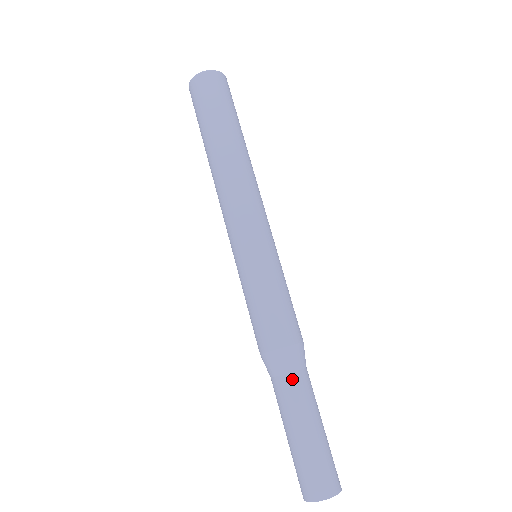
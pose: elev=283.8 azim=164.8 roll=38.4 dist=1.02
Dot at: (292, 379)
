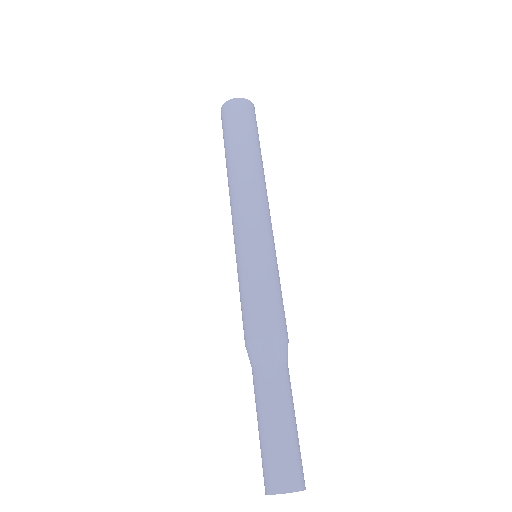
Dot at: (255, 372)
